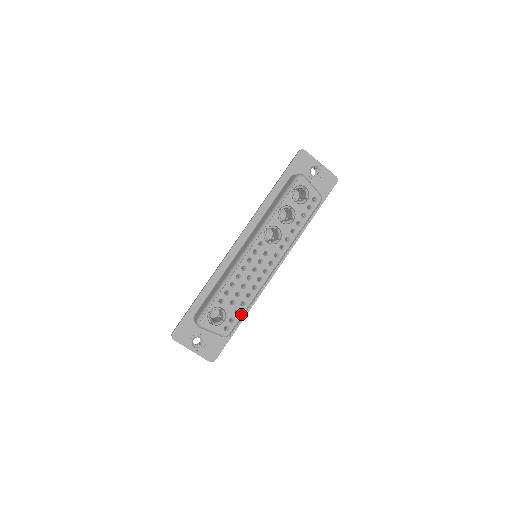
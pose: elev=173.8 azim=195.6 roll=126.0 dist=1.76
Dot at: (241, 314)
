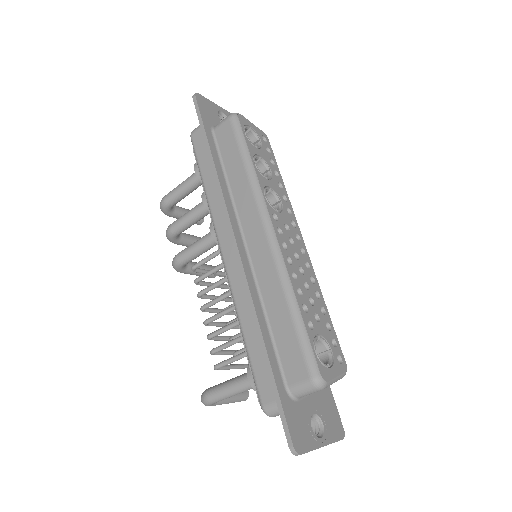
Dot at: (332, 326)
